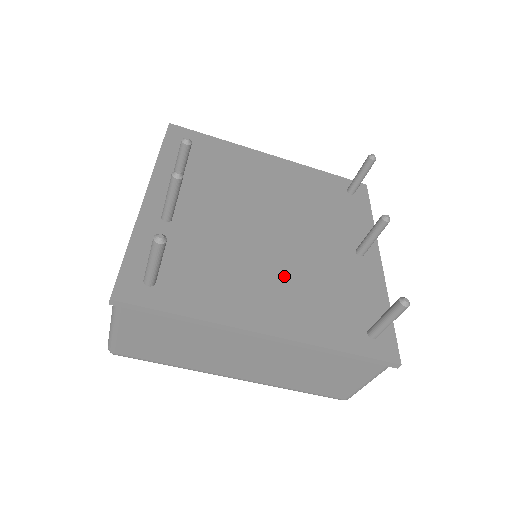
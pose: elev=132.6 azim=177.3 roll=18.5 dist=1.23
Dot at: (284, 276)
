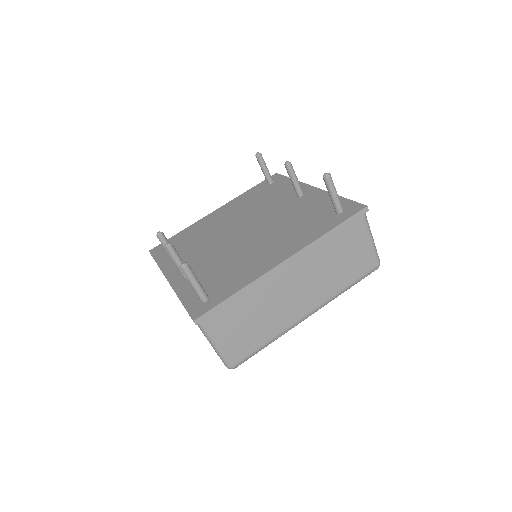
Dot at: (270, 238)
